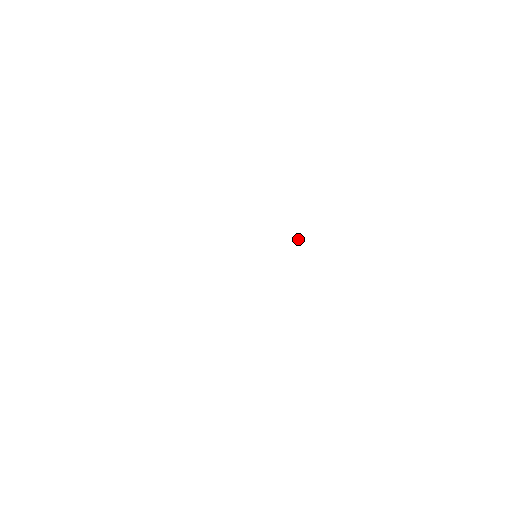
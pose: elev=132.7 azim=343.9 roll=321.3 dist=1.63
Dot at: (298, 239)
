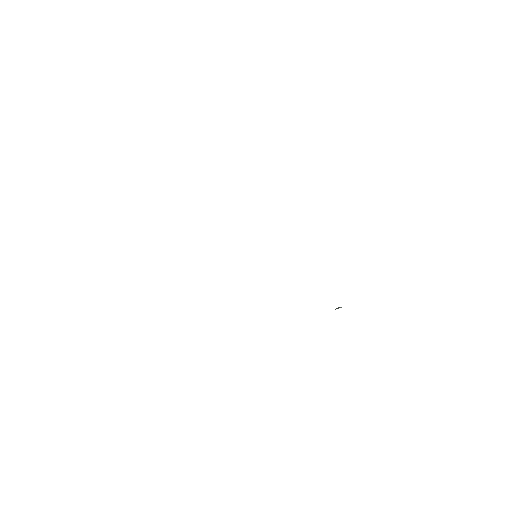
Dot at: occluded
